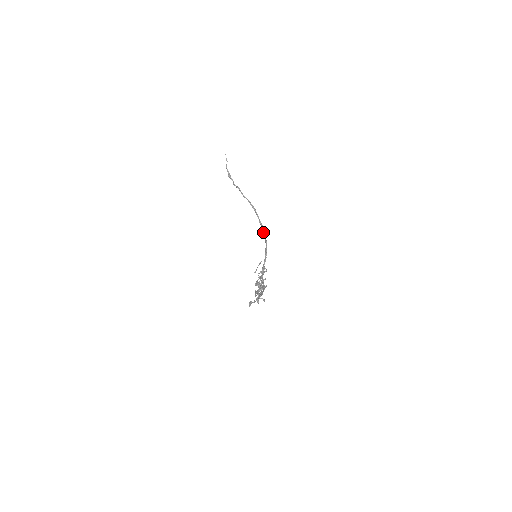
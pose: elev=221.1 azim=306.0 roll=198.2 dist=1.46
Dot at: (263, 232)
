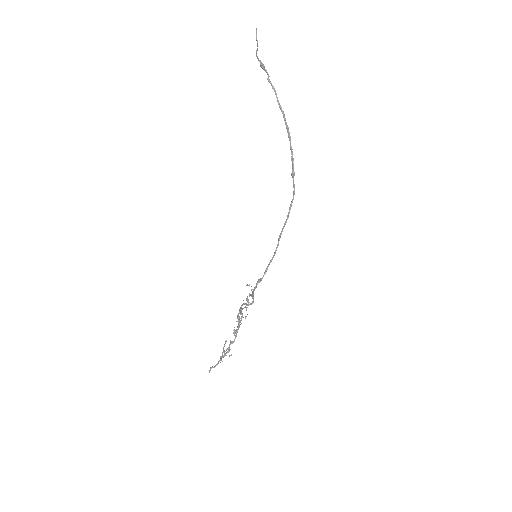
Dot at: (293, 177)
